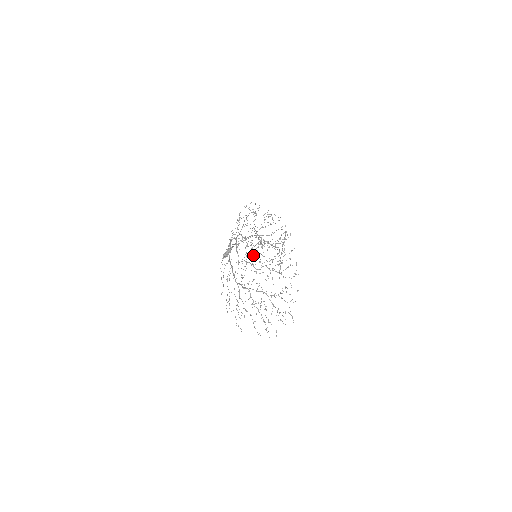
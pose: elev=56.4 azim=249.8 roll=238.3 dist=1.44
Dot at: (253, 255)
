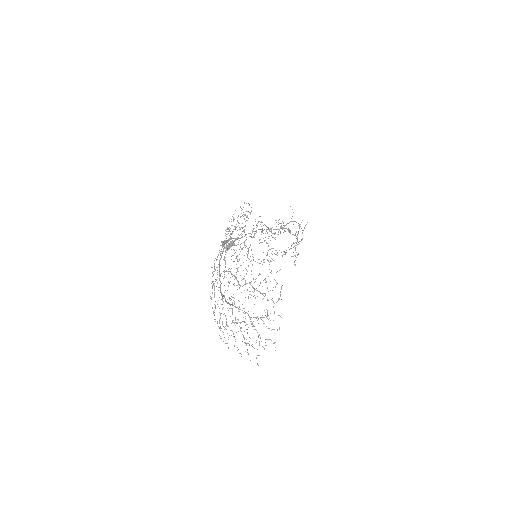
Dot at: (237, 268)
